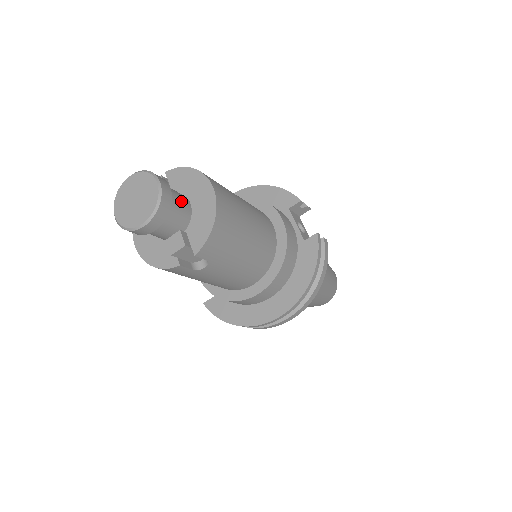
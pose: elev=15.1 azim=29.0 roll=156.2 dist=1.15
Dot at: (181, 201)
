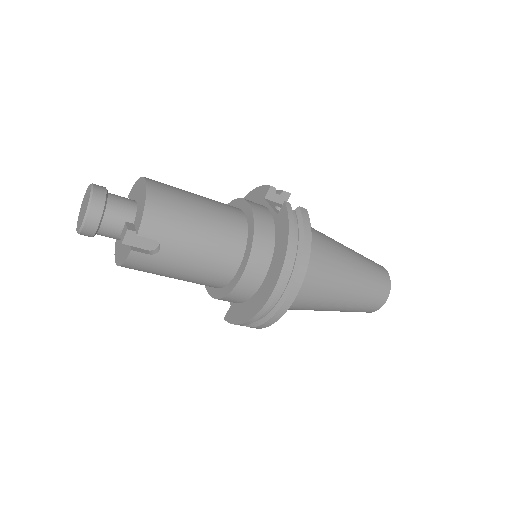
Dot at: (123, 200)
